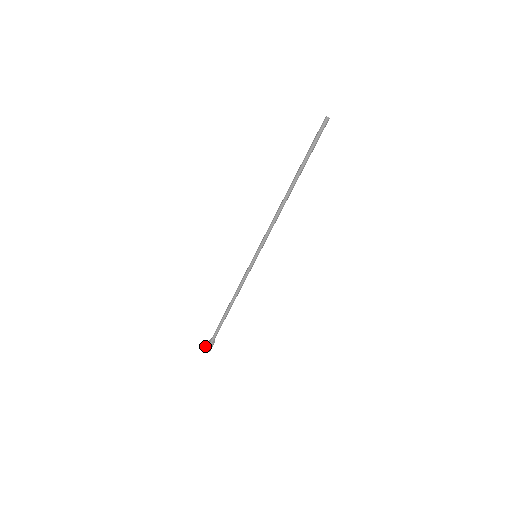
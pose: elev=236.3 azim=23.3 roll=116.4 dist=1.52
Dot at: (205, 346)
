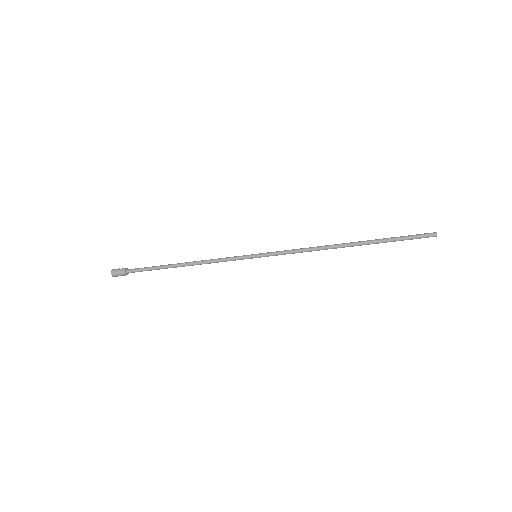
Dot at: (113, 274)
